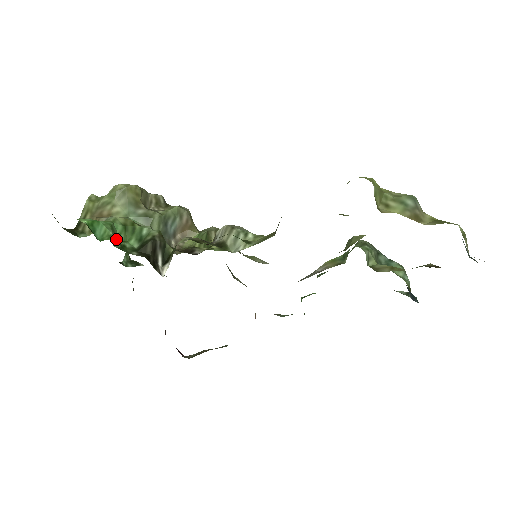
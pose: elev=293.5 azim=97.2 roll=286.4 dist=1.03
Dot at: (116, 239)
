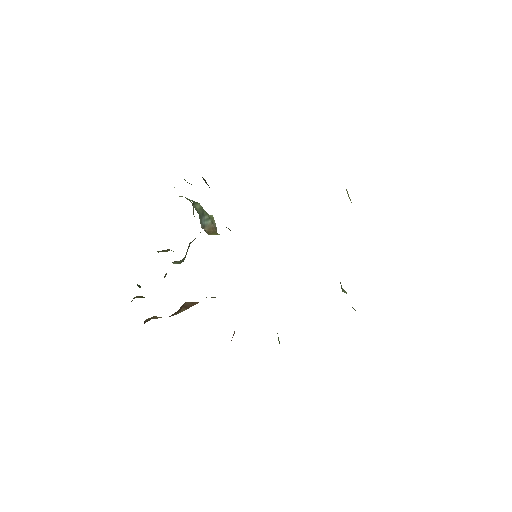
Dot at: occluded
